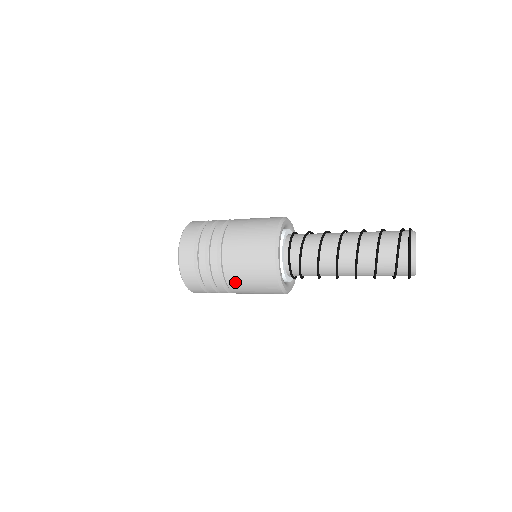
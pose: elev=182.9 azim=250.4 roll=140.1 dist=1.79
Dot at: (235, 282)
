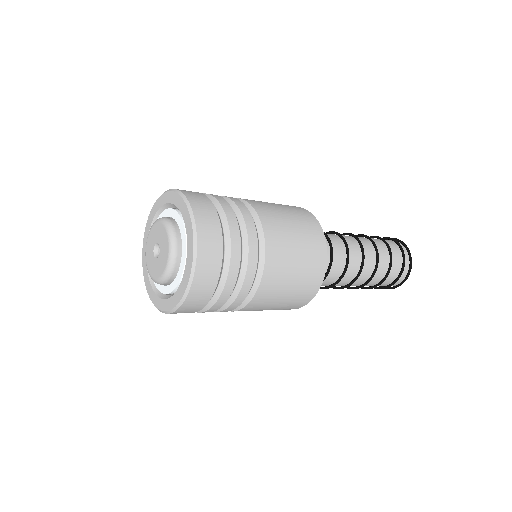
Dot at: (268, 291)
